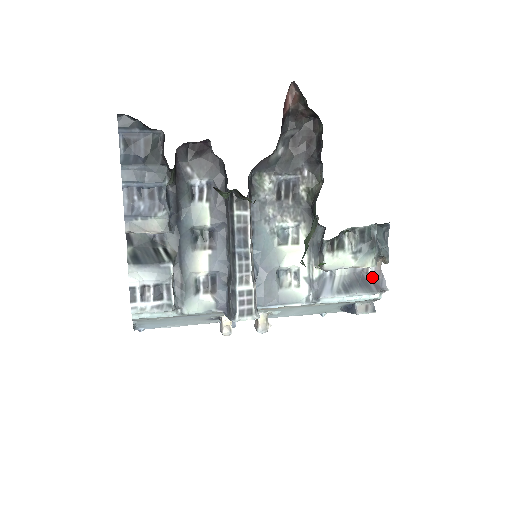
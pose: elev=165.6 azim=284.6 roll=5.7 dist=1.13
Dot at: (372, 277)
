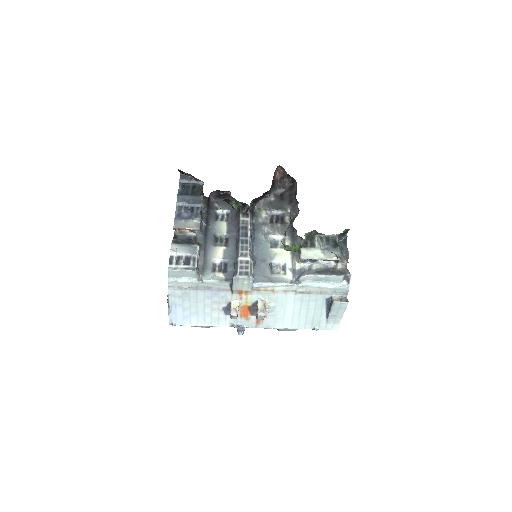
Dot at: (339, 270)
